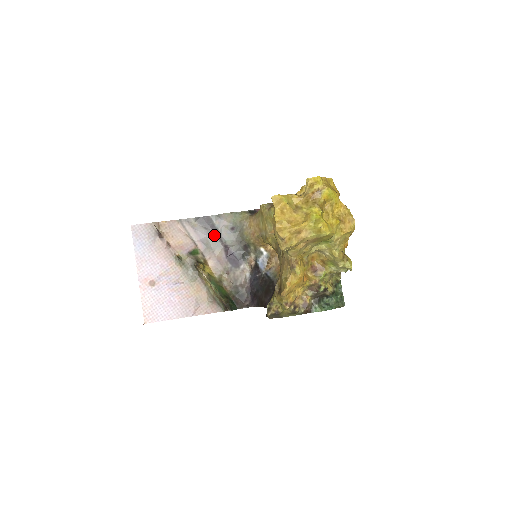
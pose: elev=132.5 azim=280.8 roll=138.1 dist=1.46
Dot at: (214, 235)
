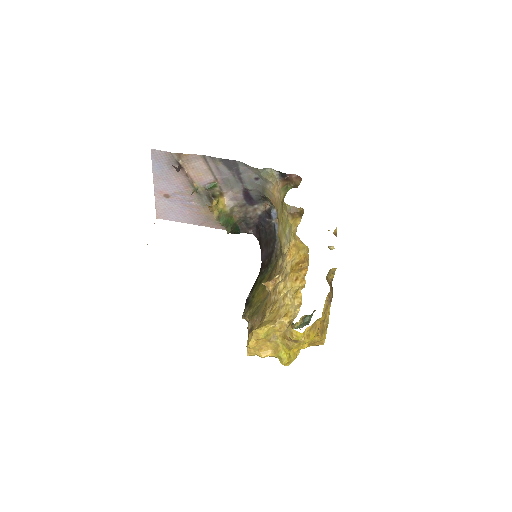
Dot at: (236, 177)
